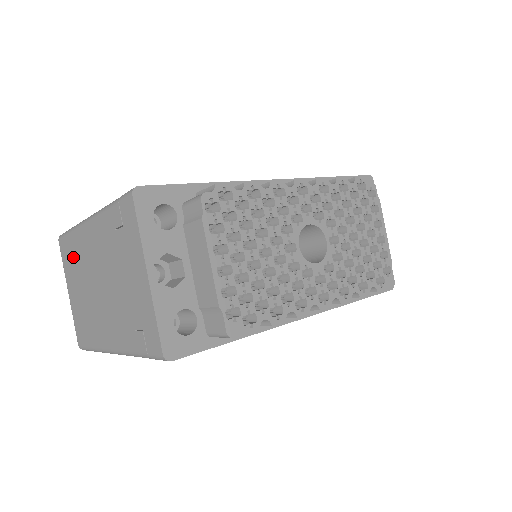
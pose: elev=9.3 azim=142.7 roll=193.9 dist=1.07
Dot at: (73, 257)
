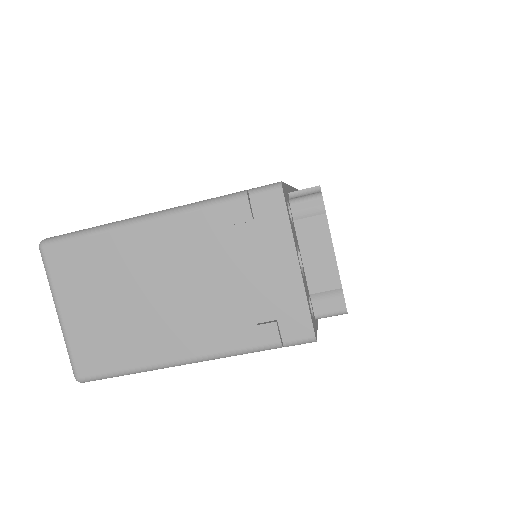
Dot at: (94, 264)
